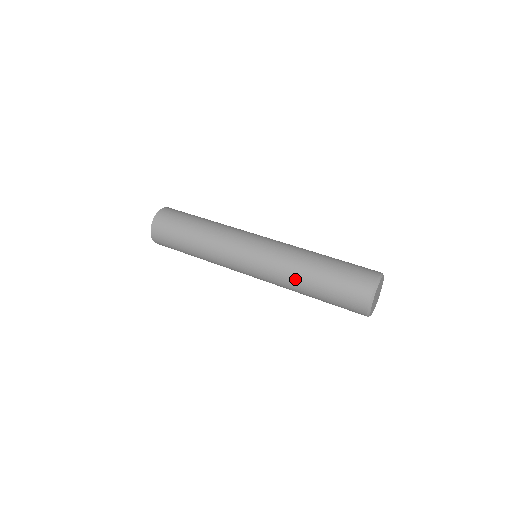
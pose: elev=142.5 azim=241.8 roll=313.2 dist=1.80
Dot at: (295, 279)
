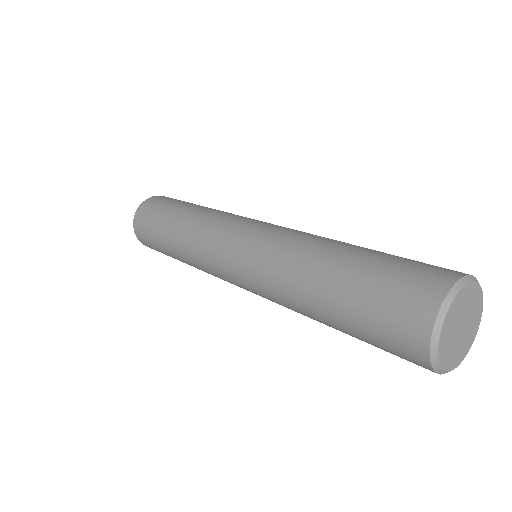
Dot at: (294, 291)
